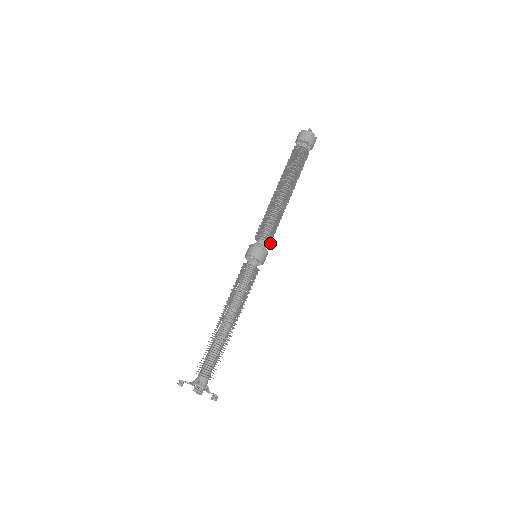
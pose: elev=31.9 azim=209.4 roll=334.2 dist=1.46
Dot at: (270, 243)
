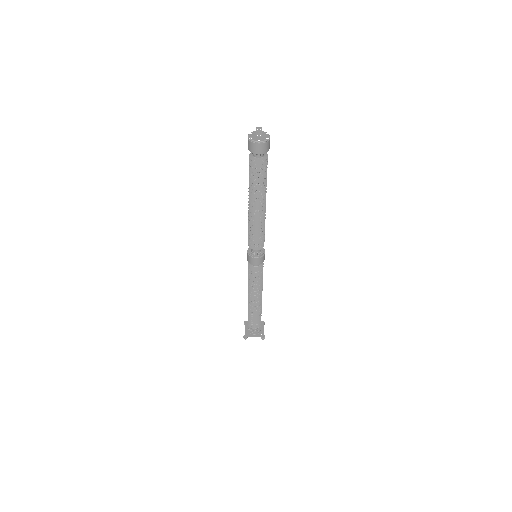
Dot at: (262, 247)
